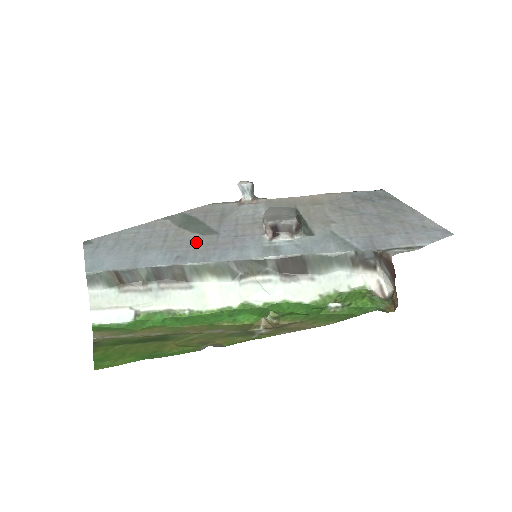
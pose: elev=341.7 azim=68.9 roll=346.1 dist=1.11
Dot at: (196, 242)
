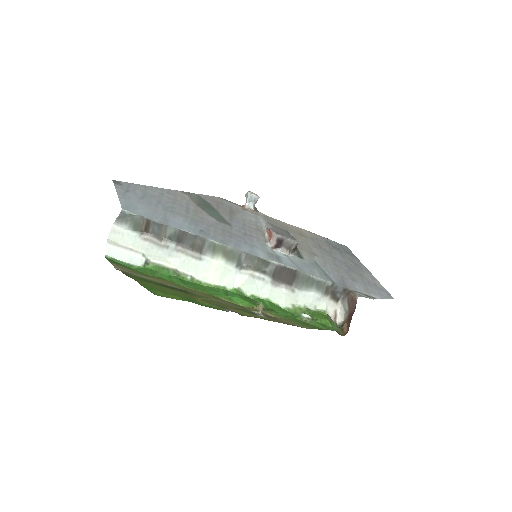
Dot at: (214, 225)
